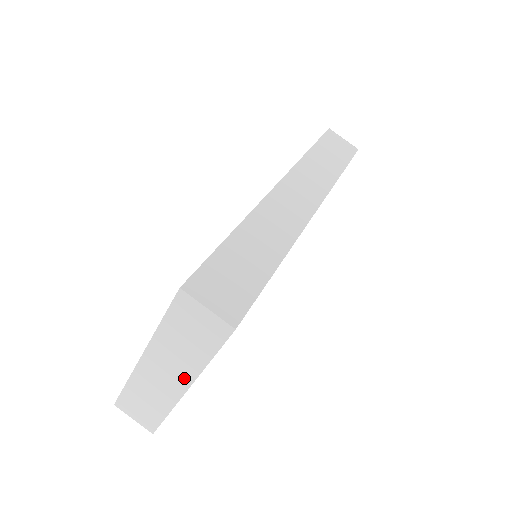
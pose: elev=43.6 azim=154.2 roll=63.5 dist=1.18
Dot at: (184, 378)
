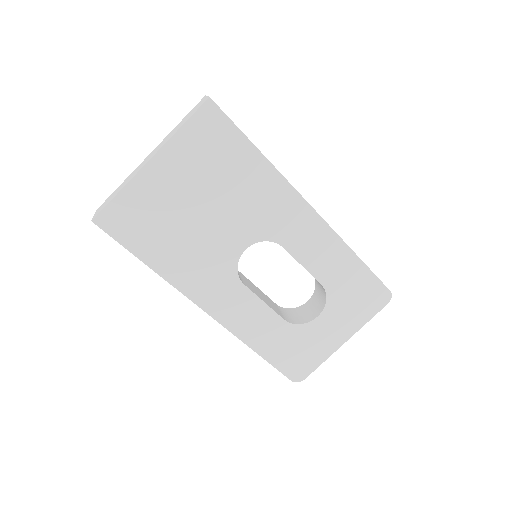
Dot at: (157, 151)
